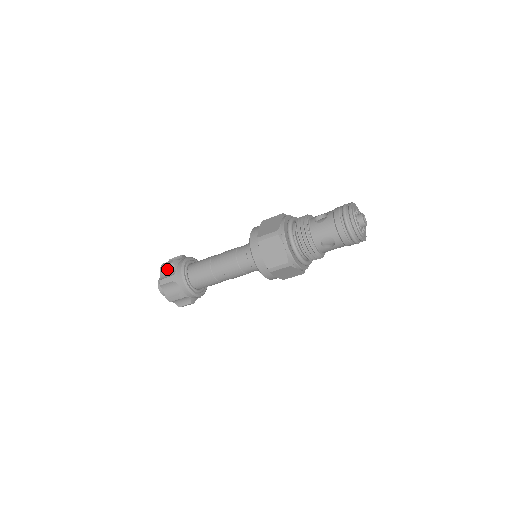
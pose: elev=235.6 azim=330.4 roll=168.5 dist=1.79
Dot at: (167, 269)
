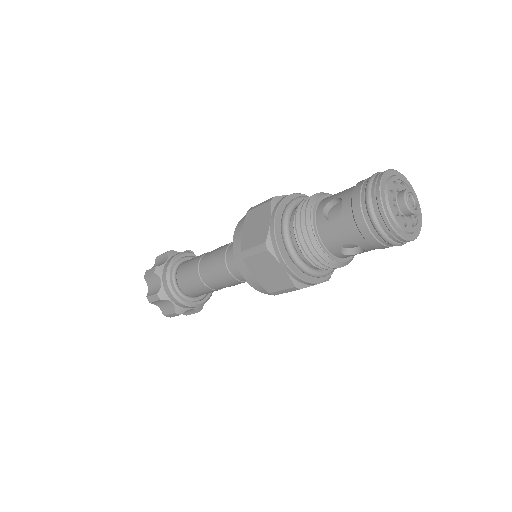
Dot at: (152, 280)
